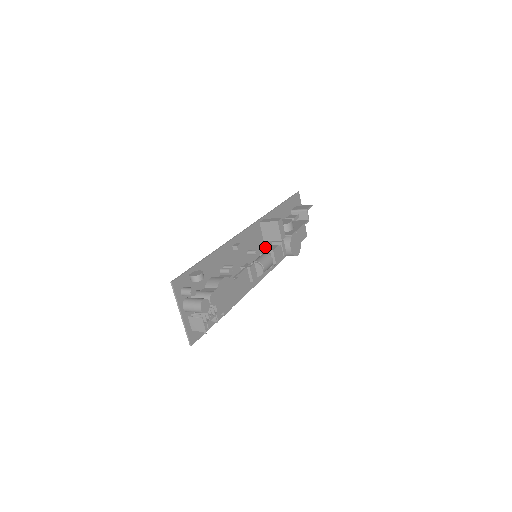
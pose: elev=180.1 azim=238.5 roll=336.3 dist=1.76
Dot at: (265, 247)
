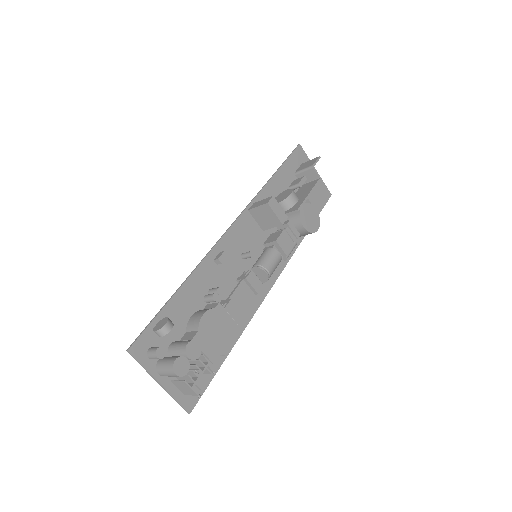
Dot at: (267, 238)
